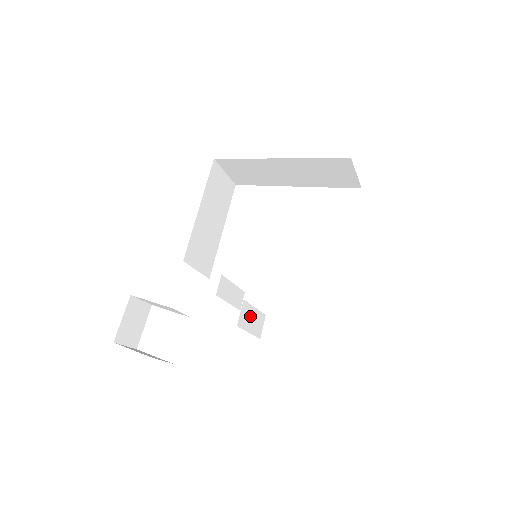
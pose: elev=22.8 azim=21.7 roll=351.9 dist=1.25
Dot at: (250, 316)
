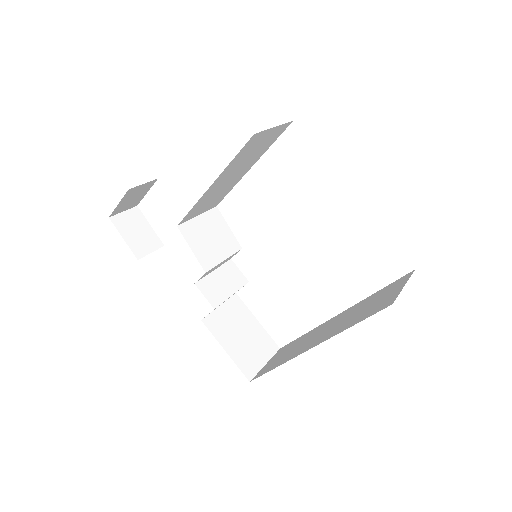
Dot at: occluded
